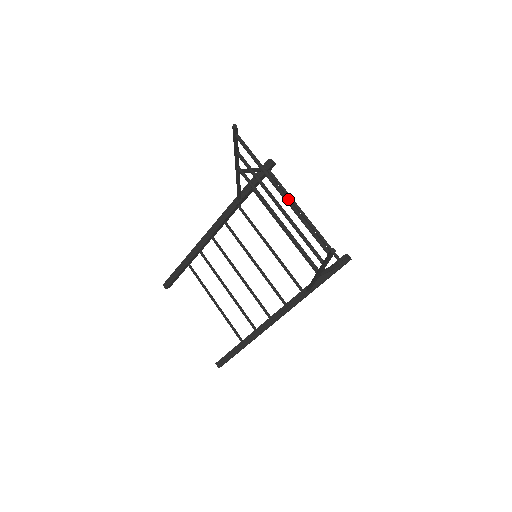
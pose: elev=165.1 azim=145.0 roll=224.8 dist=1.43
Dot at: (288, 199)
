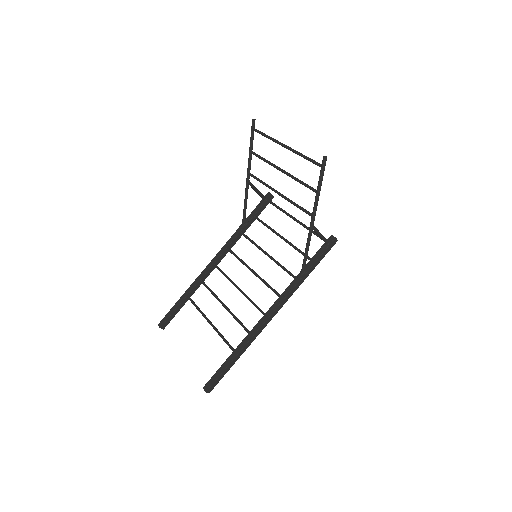
Dot at: (290, 147)
